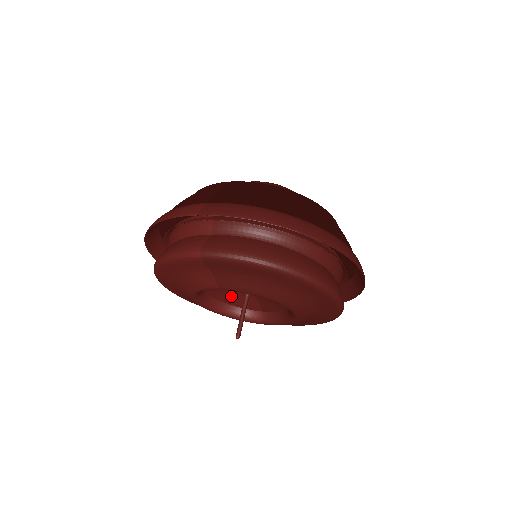
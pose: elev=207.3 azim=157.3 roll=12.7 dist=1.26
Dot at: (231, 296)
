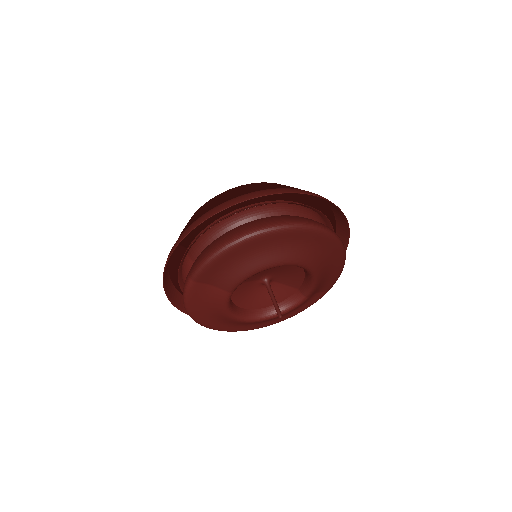
Dot at: (265, 297)
